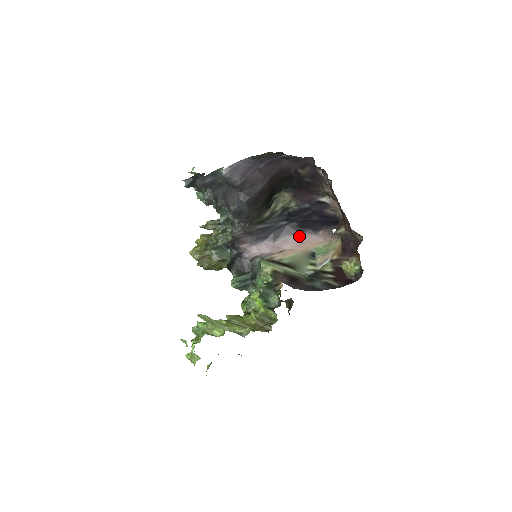
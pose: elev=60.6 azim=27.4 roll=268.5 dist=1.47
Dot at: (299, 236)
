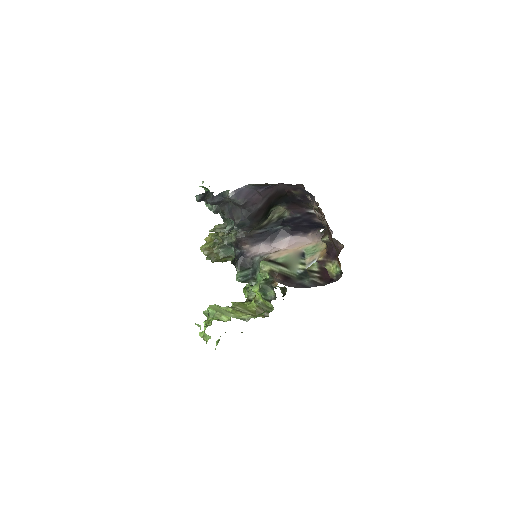
Dot at: (292, 238)
